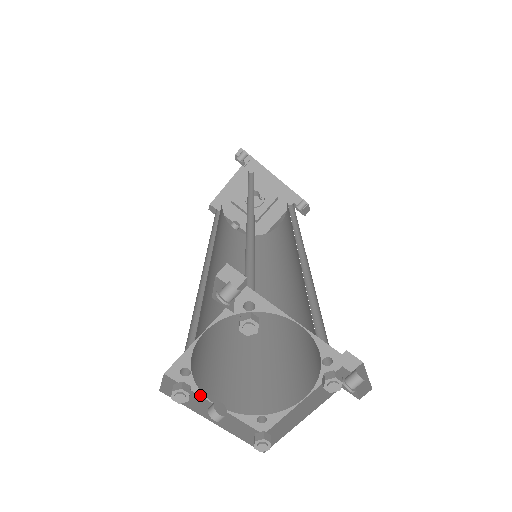
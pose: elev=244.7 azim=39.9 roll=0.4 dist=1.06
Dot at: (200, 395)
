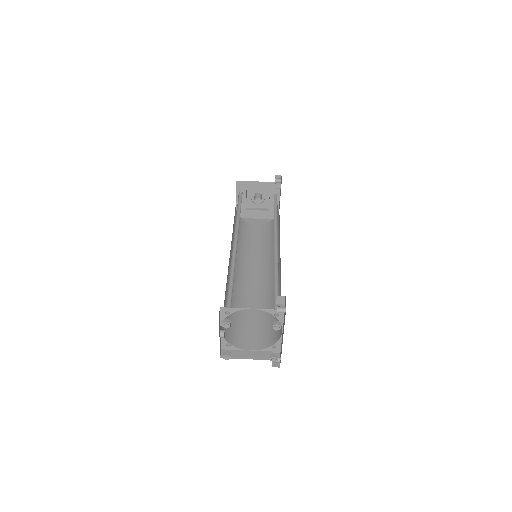
Dot at: (221, 322)
